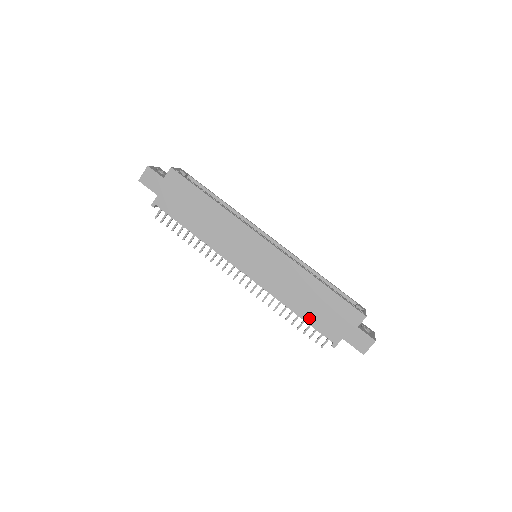
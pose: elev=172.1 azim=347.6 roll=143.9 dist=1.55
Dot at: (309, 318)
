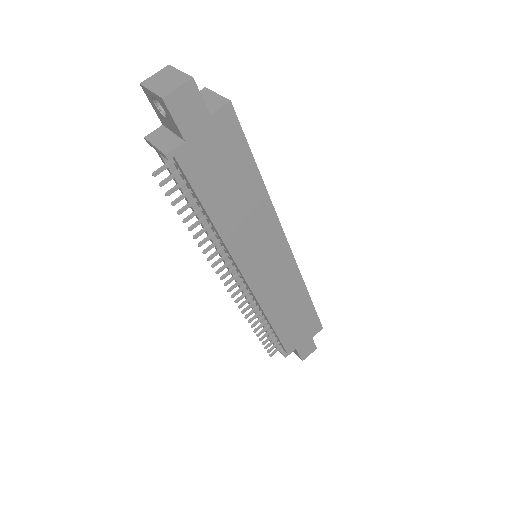
Dot at: (281, 332)
